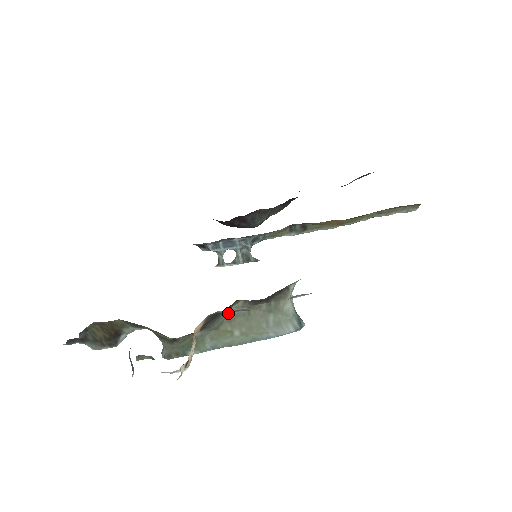
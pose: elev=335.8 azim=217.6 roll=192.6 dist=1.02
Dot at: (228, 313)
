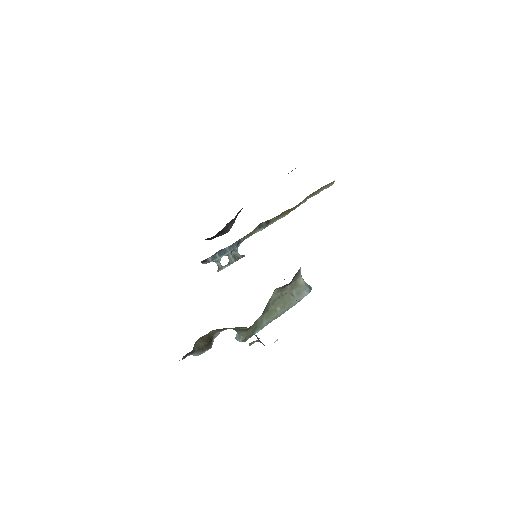
Dot at: occluded
